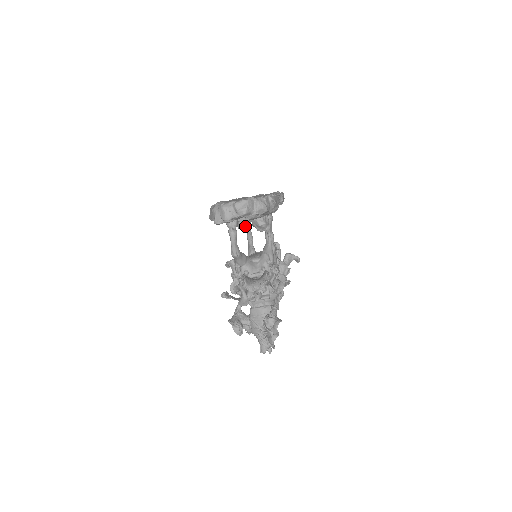
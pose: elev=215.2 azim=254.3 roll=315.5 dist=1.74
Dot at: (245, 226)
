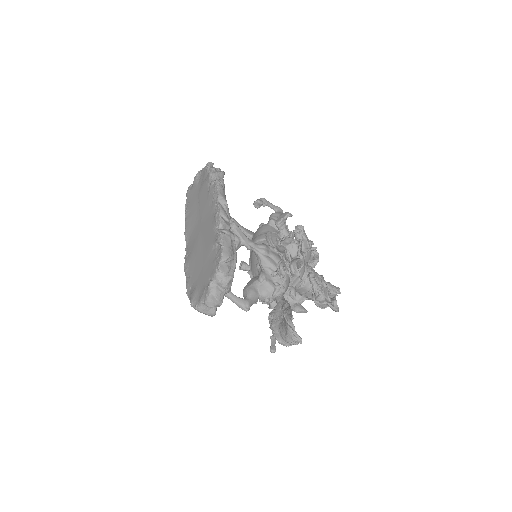
Dot at: occluded
